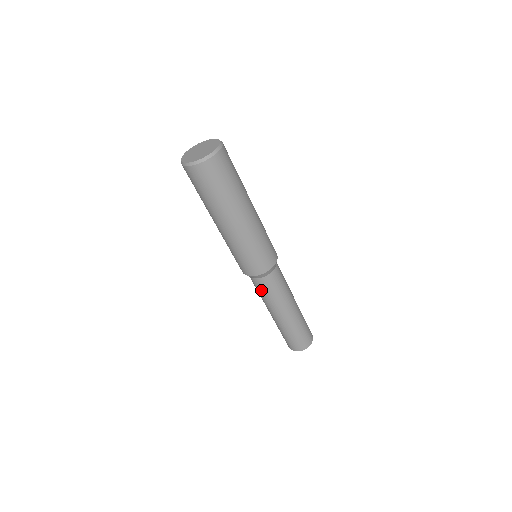
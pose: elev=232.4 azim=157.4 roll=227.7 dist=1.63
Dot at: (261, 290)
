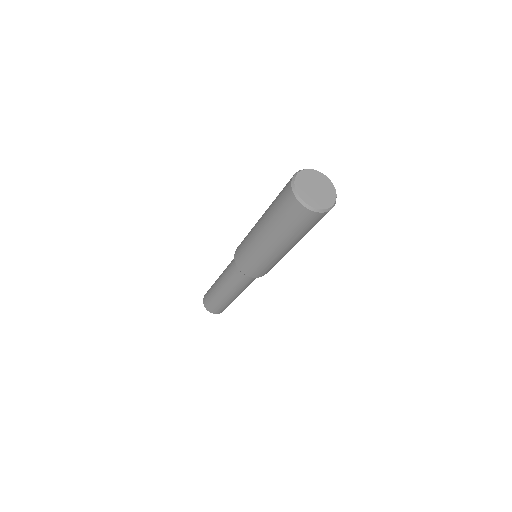
Dot at: (244, 283)
